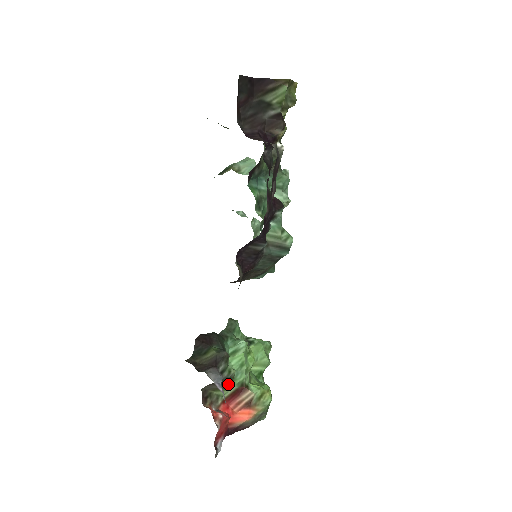
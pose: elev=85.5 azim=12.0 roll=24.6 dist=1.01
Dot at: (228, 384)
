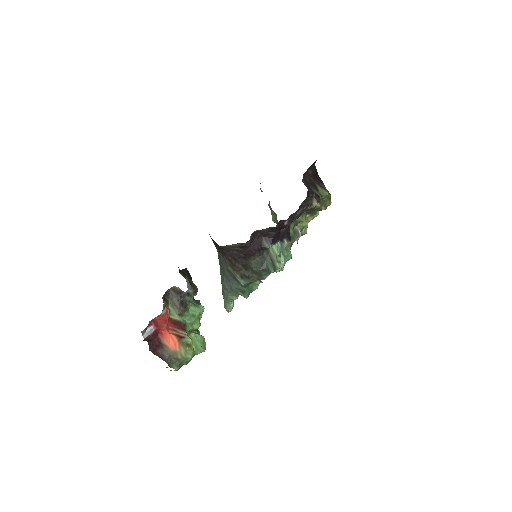
Dot at: (182, 309)
